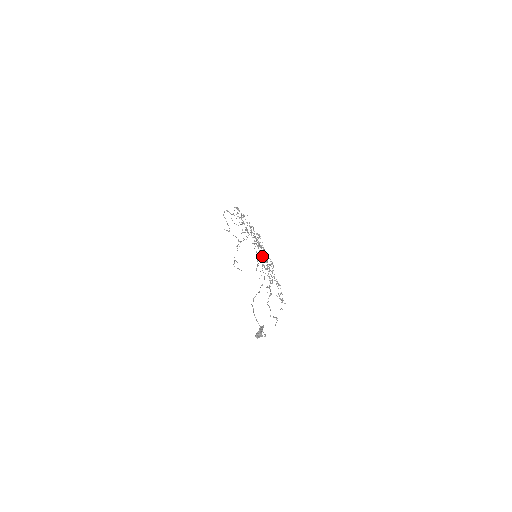
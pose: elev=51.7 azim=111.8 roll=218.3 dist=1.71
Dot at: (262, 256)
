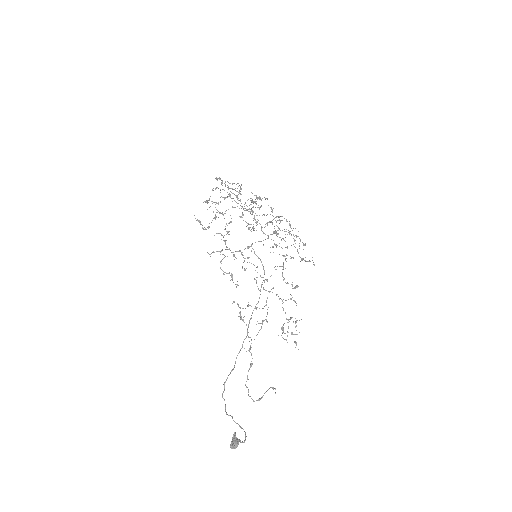
Dot at: occluded
